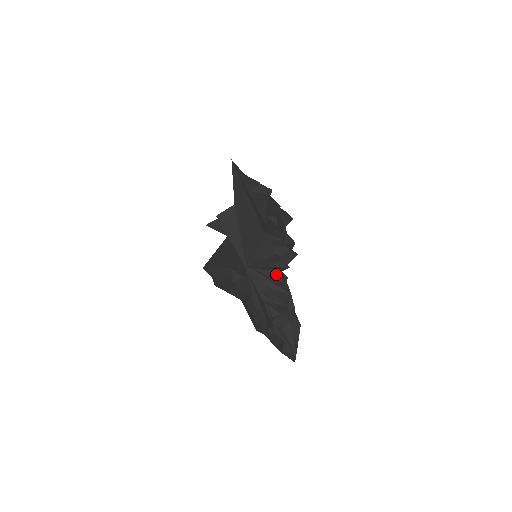
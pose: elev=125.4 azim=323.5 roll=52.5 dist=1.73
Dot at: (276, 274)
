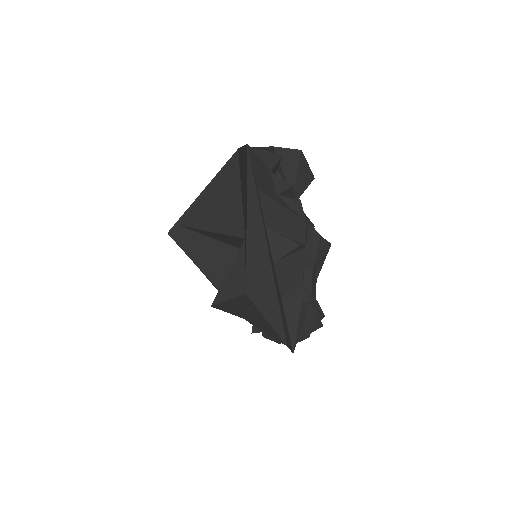
Dot at: occluded
